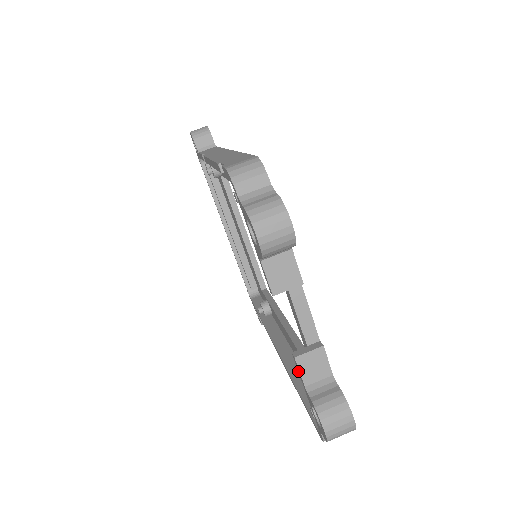
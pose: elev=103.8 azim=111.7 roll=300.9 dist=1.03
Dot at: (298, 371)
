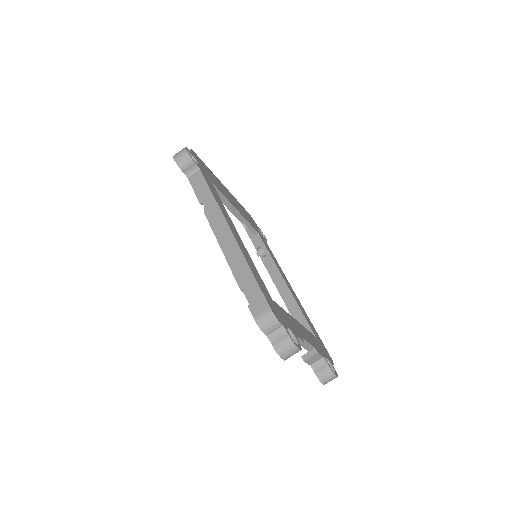
Dot at: occluded
